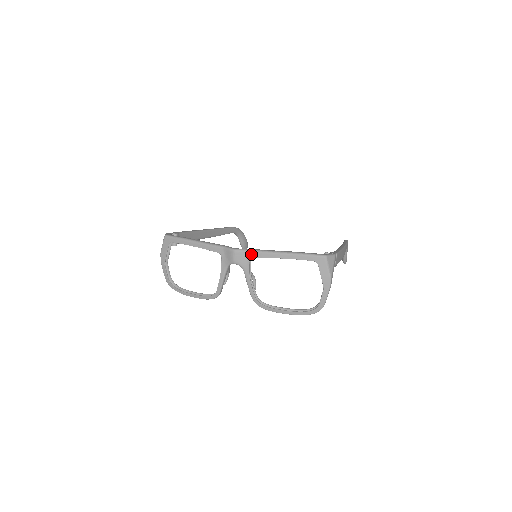
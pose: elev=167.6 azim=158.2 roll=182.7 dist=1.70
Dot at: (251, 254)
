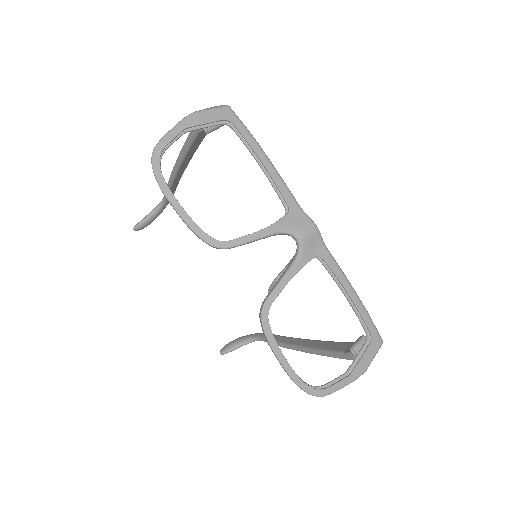
Dot at: (325, 252)
